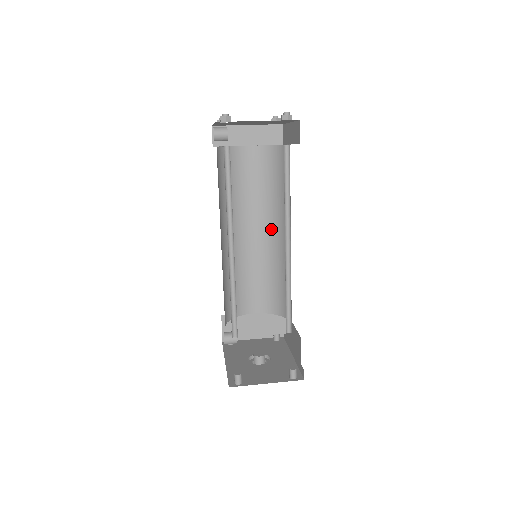
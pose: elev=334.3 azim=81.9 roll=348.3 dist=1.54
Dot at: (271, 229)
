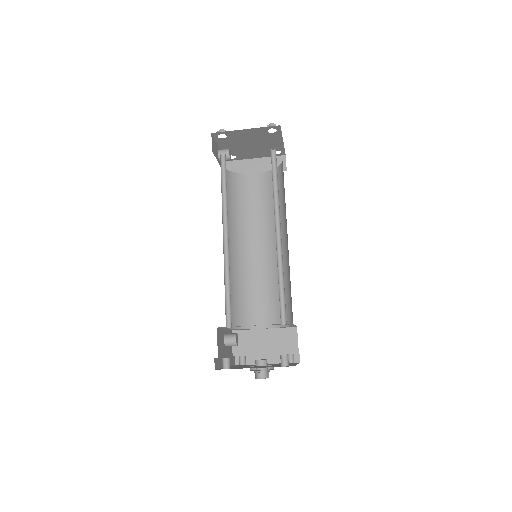
Dot at: occluded
